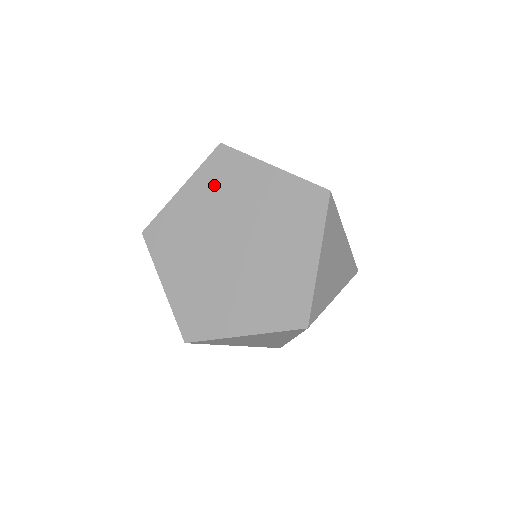
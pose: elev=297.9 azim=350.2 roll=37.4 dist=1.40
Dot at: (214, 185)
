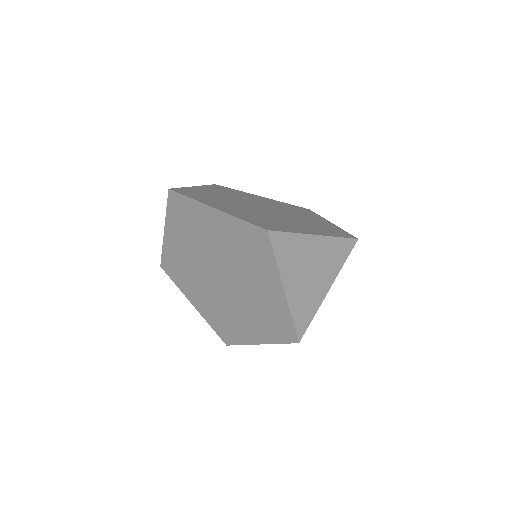
Dot at: (183, 227)
